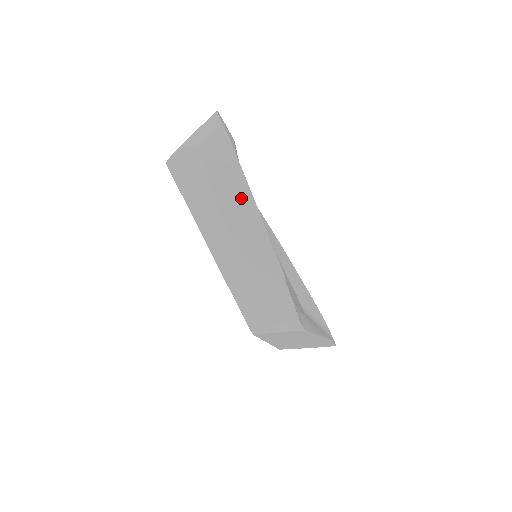
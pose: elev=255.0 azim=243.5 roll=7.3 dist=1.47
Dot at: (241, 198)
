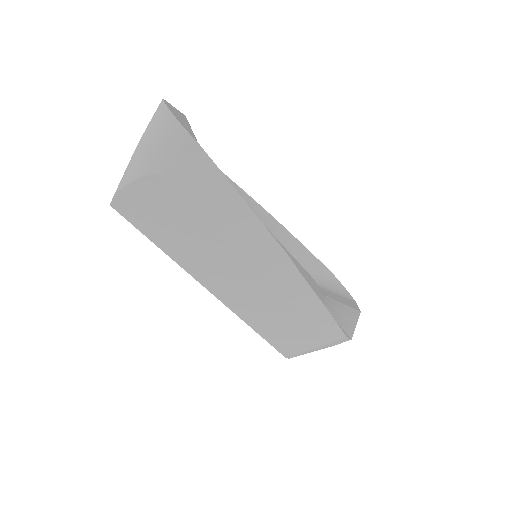
Dot at: (243, 227)
